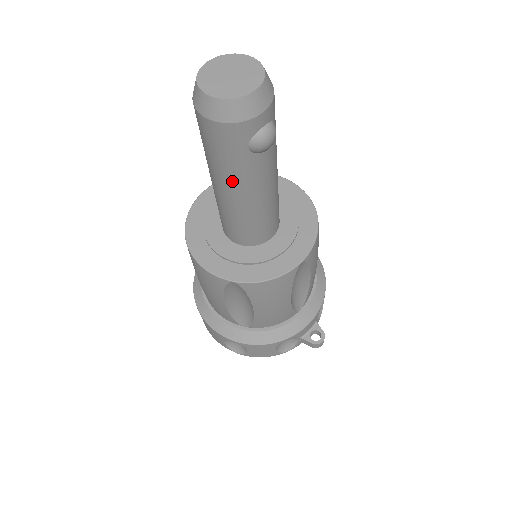
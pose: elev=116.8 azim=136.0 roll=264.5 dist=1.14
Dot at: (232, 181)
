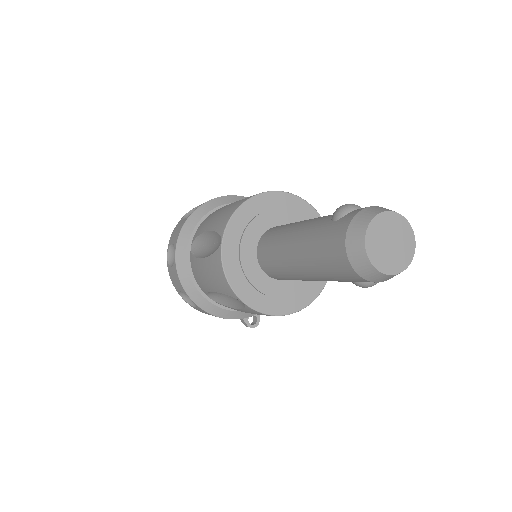
Dot at: (314, 274)
